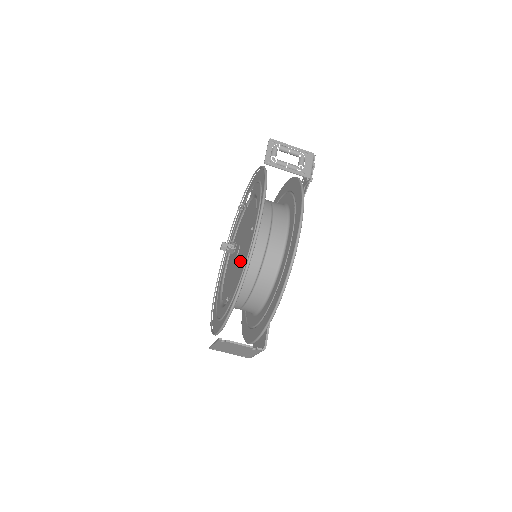
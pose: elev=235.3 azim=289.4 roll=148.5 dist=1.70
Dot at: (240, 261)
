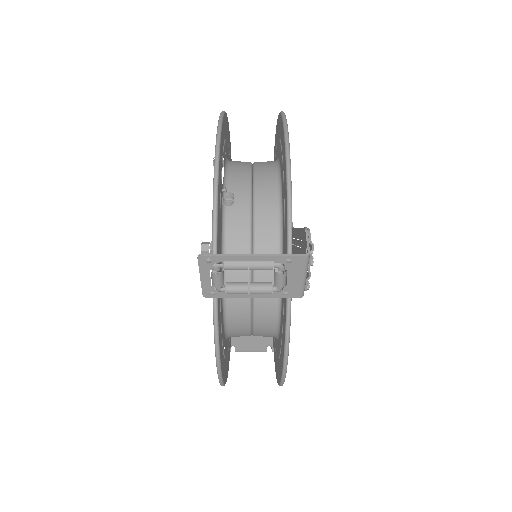
Dot at: occluded
